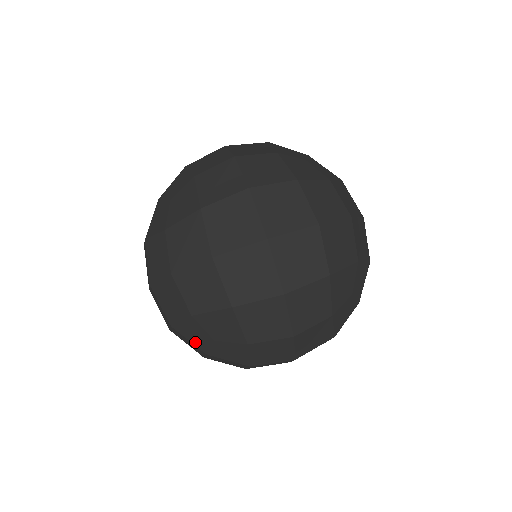
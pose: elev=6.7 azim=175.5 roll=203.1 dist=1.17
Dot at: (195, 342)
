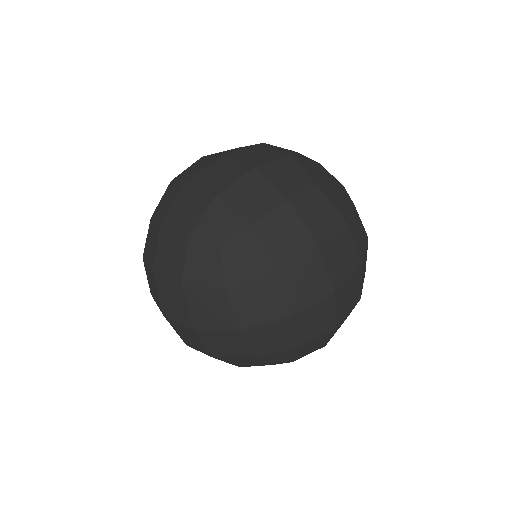
Dot at: (209, 281)
